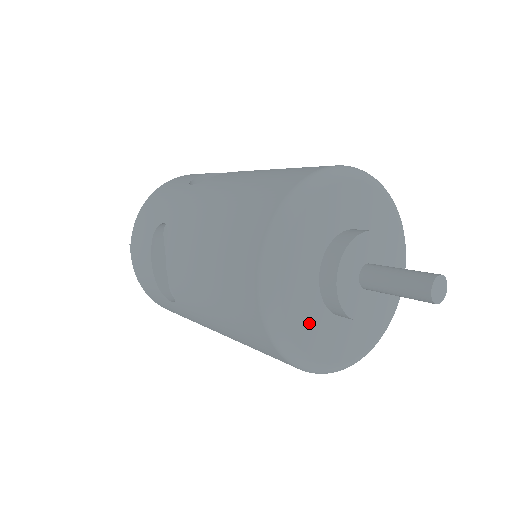
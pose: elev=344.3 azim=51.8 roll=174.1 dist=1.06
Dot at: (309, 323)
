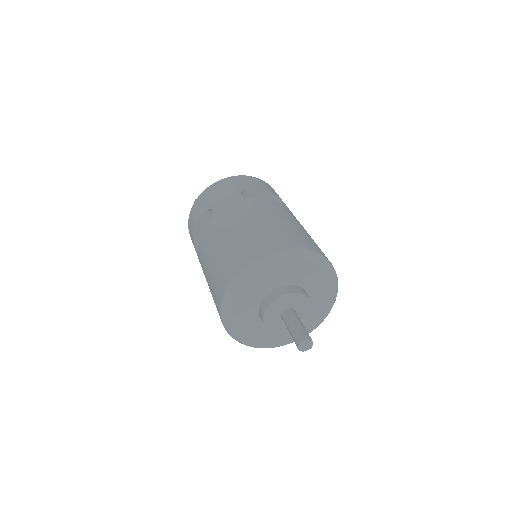
Dot at: (245, 319)
